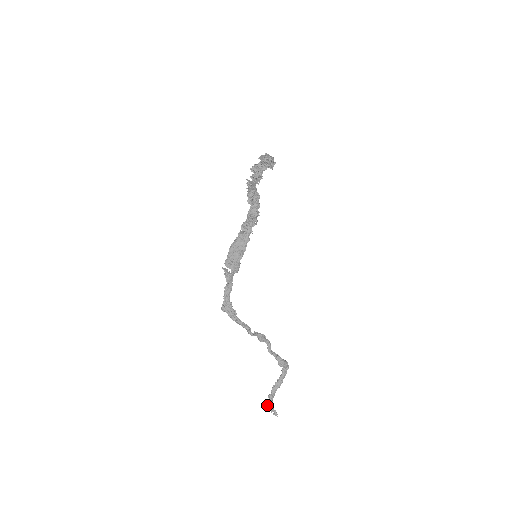
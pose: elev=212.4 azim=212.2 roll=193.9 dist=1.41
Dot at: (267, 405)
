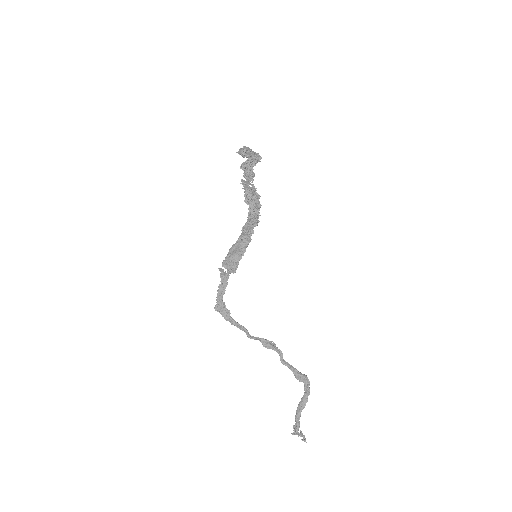
Dot at: (294, 428)
